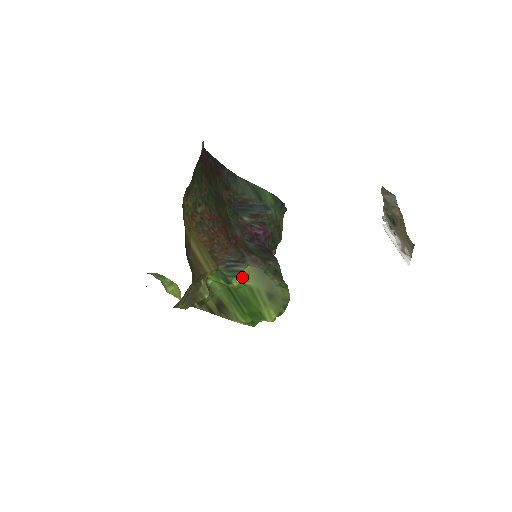
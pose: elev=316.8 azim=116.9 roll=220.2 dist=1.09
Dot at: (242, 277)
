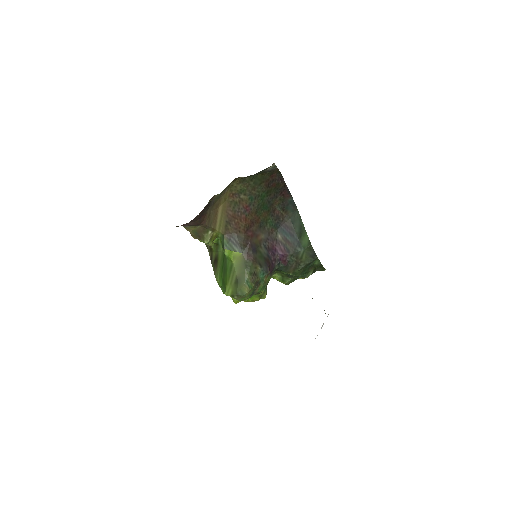
Dot at: (233, 254)
